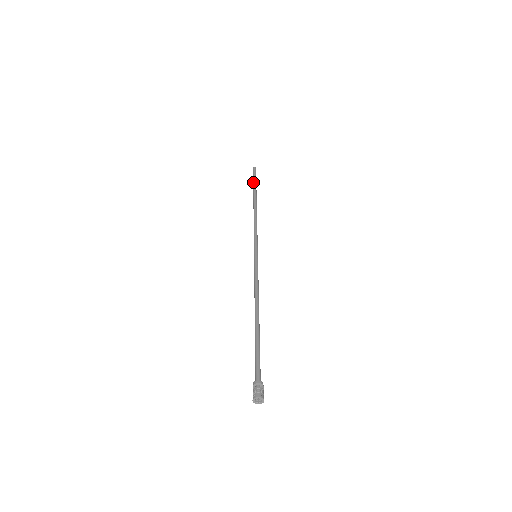
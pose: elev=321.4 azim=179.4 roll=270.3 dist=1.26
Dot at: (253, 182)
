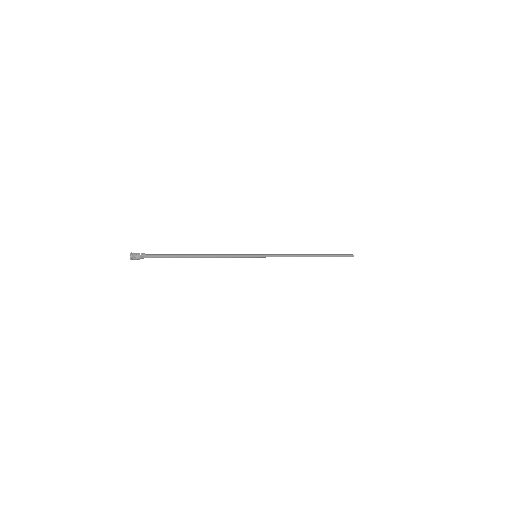
Dot at: (334, 255)
